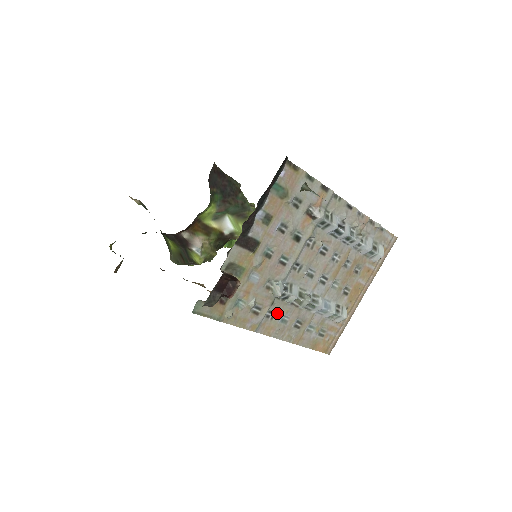
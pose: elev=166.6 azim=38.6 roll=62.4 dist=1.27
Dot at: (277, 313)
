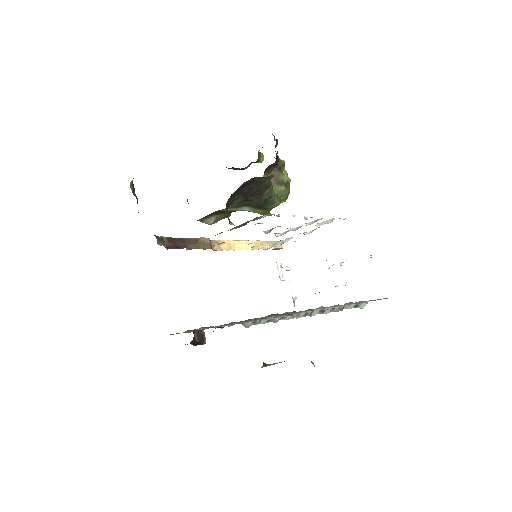
Dot at: occluded
